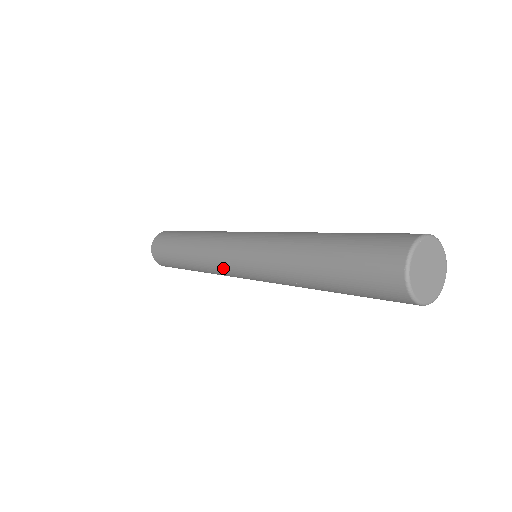
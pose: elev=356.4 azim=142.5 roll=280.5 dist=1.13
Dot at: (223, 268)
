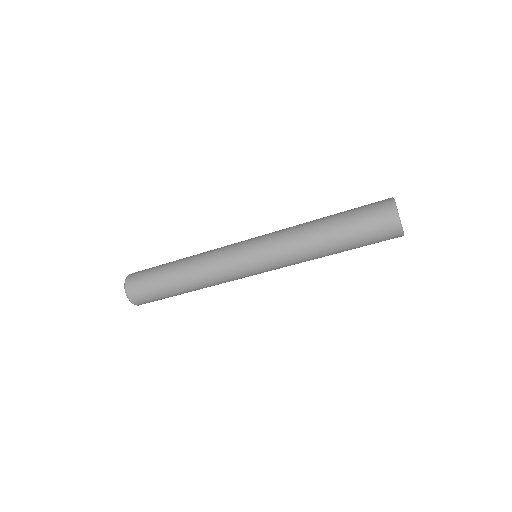
Dot at: (228, 252)
